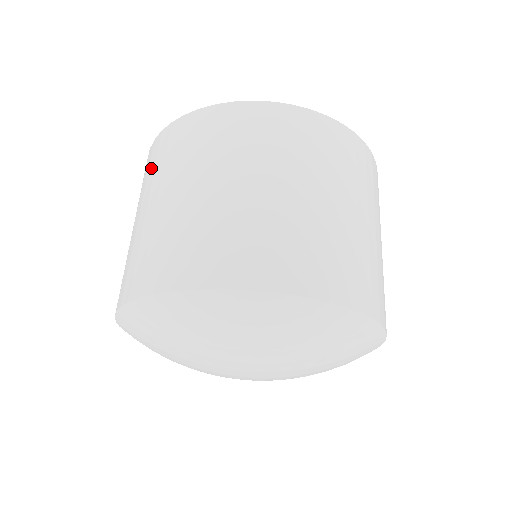
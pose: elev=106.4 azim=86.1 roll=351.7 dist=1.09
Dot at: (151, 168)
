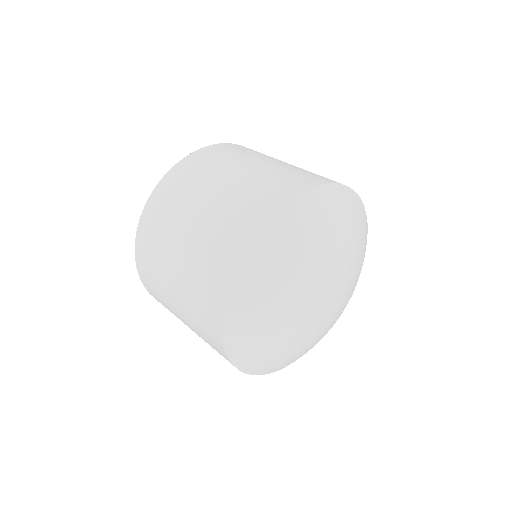
Dot at: (152, 276)
